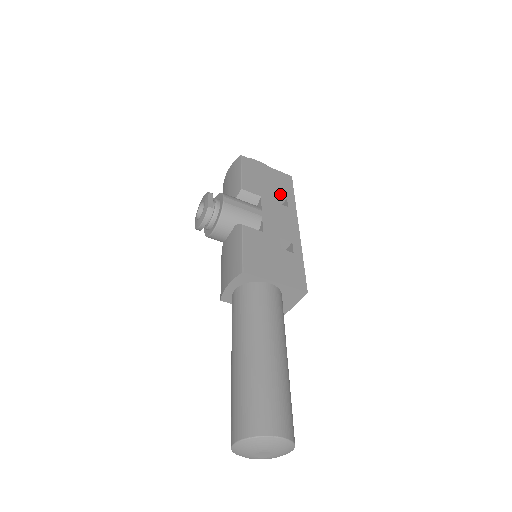
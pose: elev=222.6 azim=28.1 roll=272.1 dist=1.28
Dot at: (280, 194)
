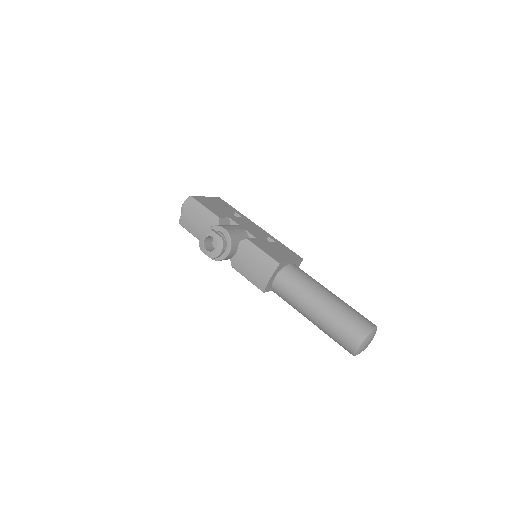
Dot at: (231, 211)
